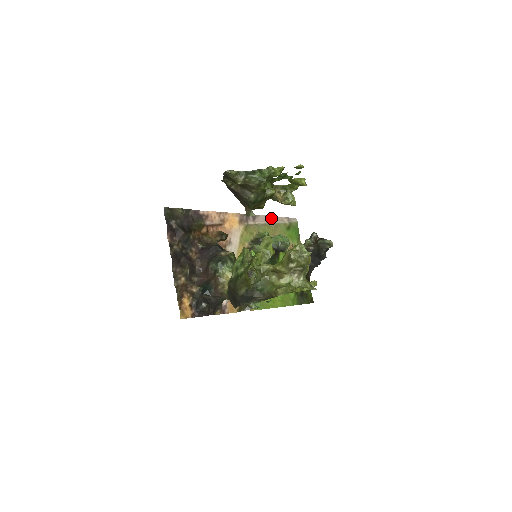
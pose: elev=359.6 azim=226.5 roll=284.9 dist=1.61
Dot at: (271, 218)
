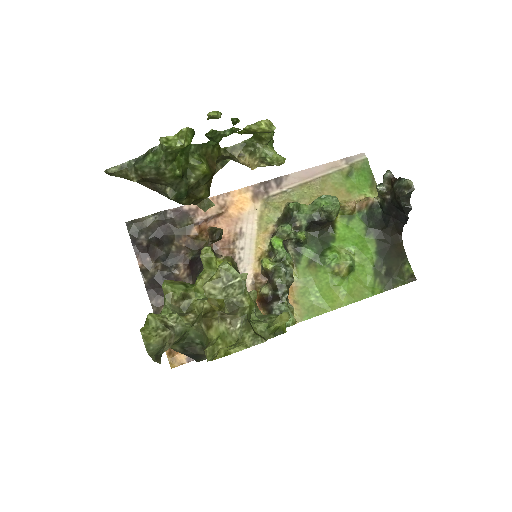
Dot at: (312, 171)
